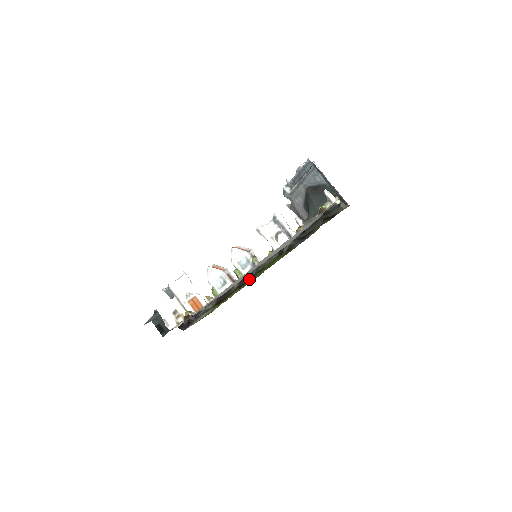
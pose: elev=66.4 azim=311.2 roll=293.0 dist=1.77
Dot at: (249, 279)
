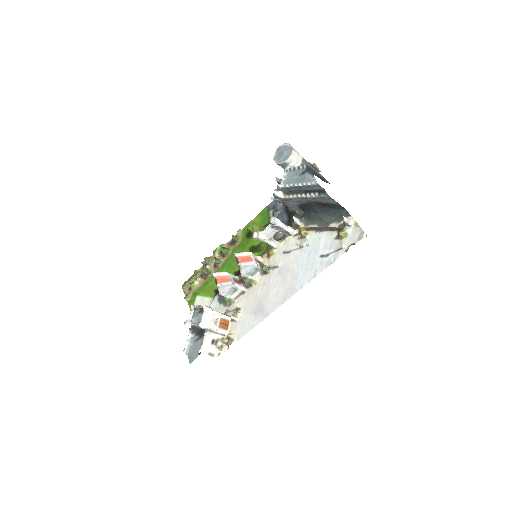
Dot at: occluded
